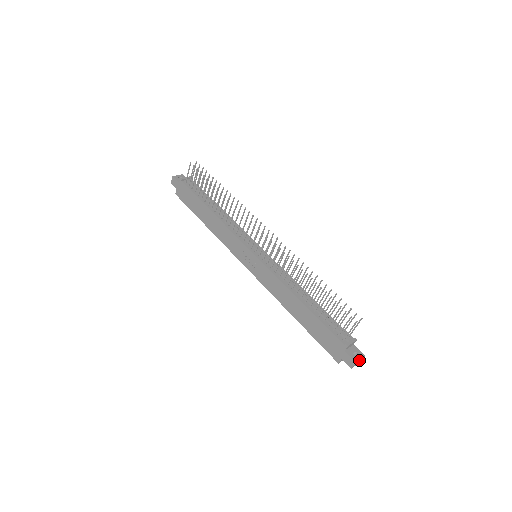
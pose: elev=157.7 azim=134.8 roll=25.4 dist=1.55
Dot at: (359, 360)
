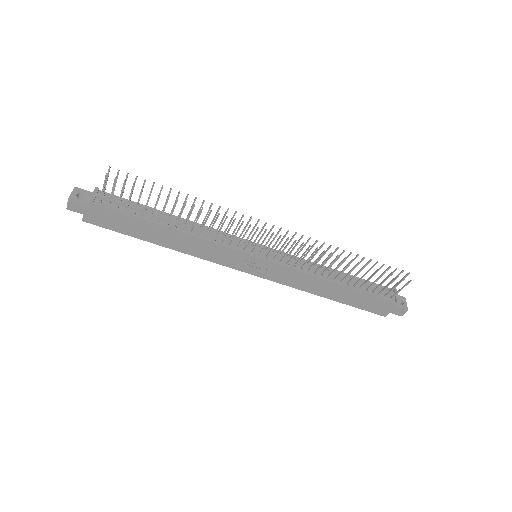
Dot at: (406, 306)
